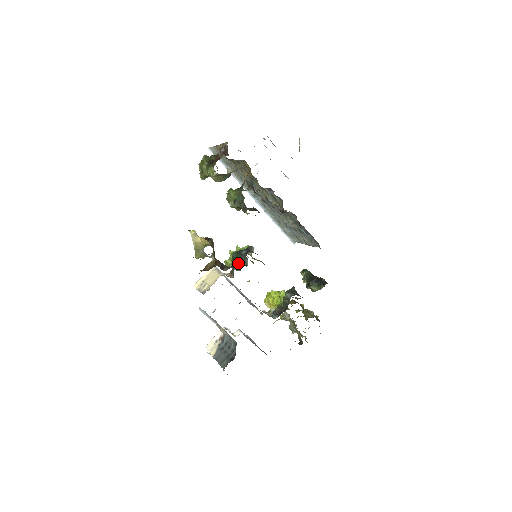
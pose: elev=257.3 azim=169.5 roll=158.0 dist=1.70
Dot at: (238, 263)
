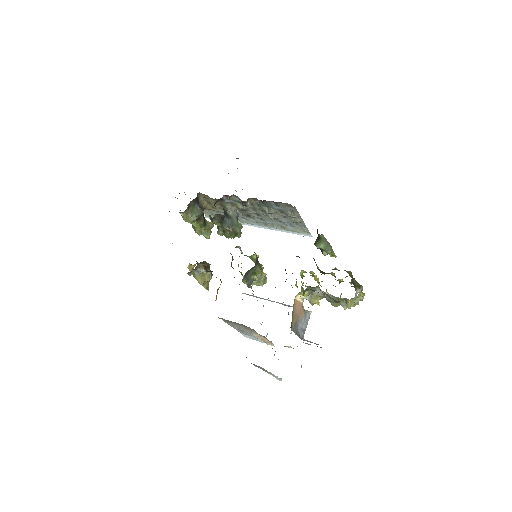
Dot at: occluded
